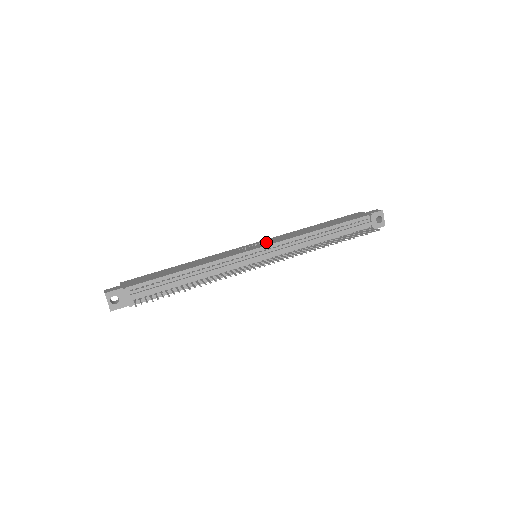
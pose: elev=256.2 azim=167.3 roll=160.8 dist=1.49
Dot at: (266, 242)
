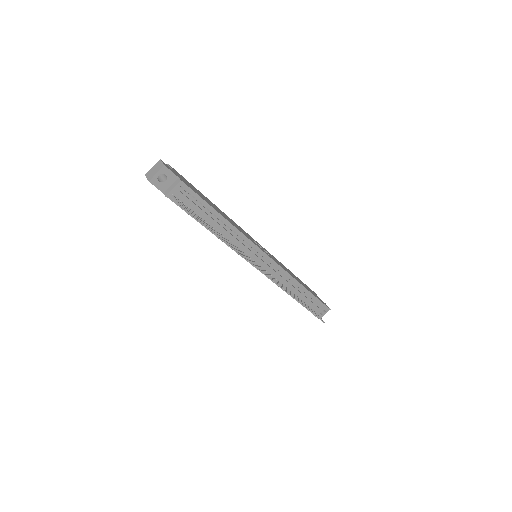
Dot at: occluded
